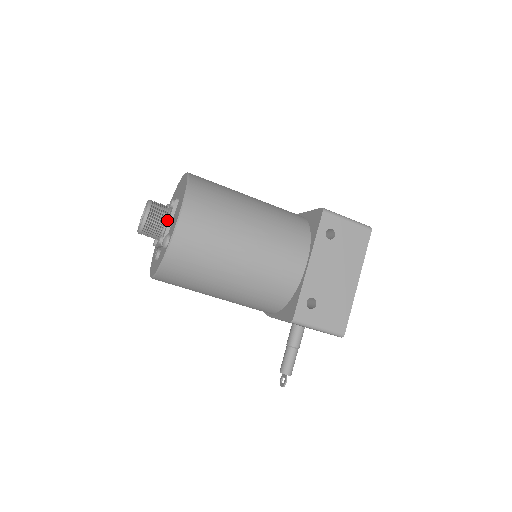
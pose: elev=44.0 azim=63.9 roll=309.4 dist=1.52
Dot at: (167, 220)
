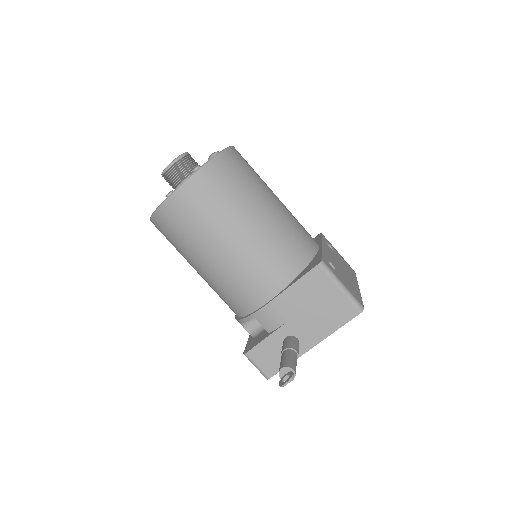
Dot at: occluded
